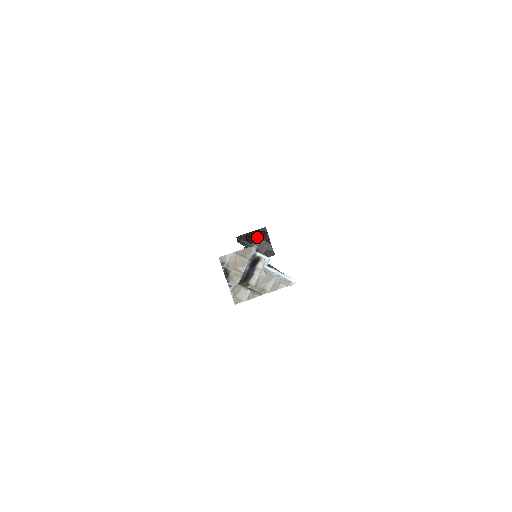
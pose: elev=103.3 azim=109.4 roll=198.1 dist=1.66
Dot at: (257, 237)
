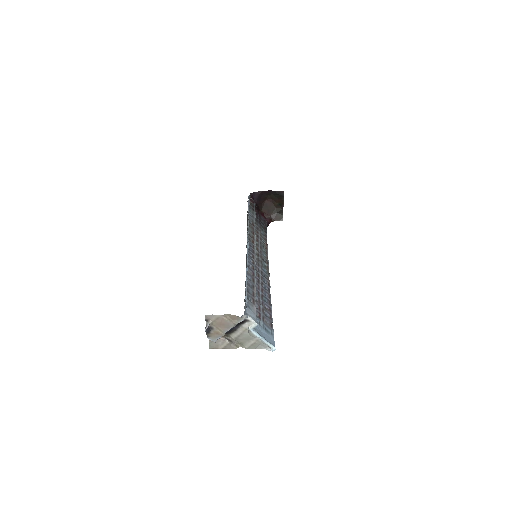
Dot at: (271, 197)
